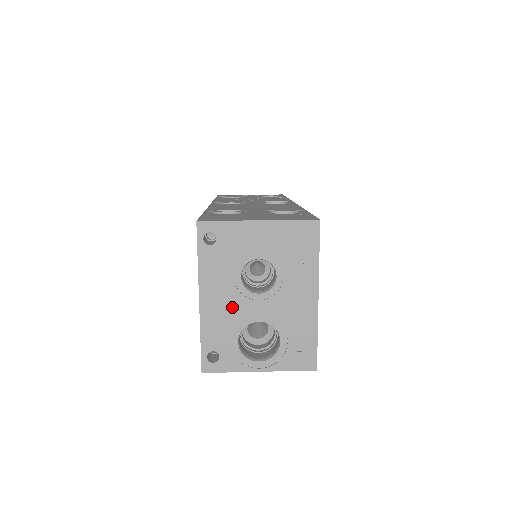
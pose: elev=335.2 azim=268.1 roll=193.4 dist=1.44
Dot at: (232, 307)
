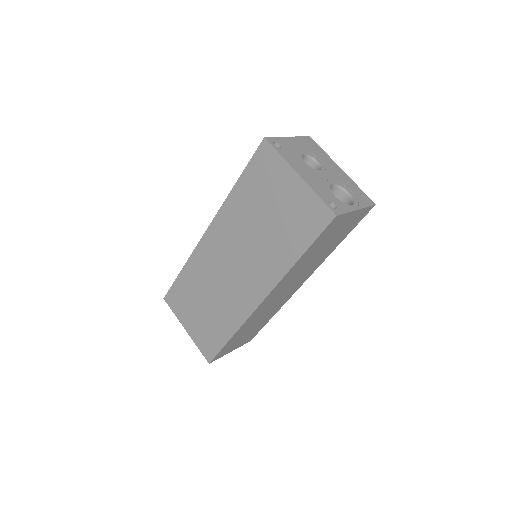
Dot at: (316, 177)
